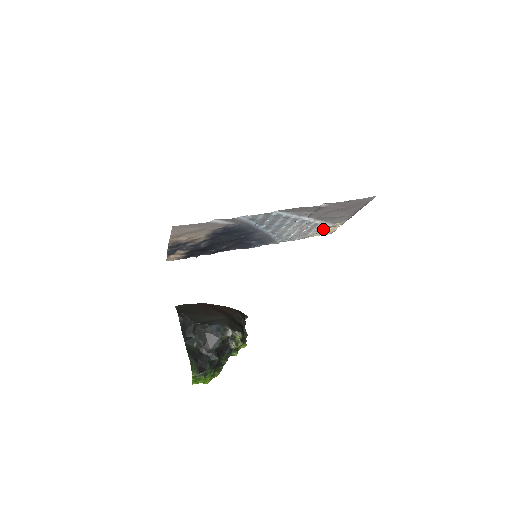
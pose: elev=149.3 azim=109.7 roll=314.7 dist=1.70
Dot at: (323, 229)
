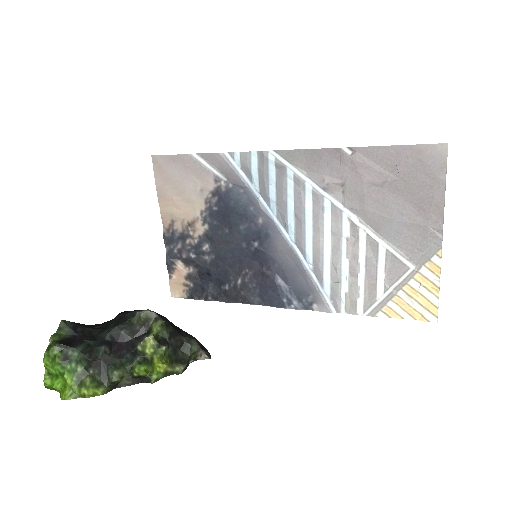
Dot at: (401, 280)
